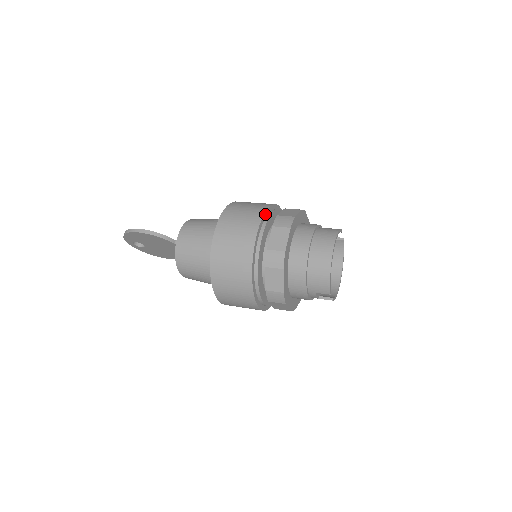
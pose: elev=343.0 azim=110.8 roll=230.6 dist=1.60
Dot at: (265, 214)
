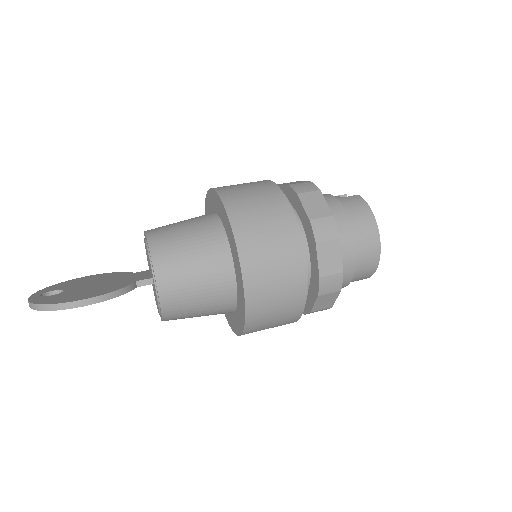
Dot at: (295, 224)
